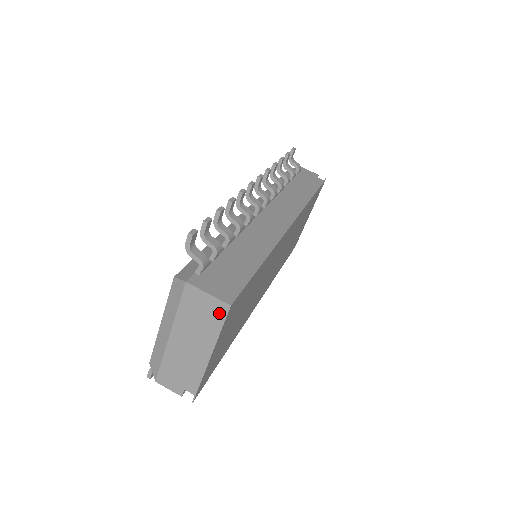
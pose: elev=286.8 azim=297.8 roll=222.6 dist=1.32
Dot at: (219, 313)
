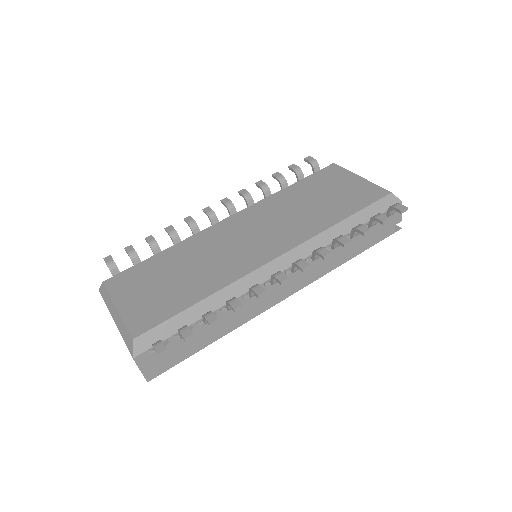
Dot at: occluded
